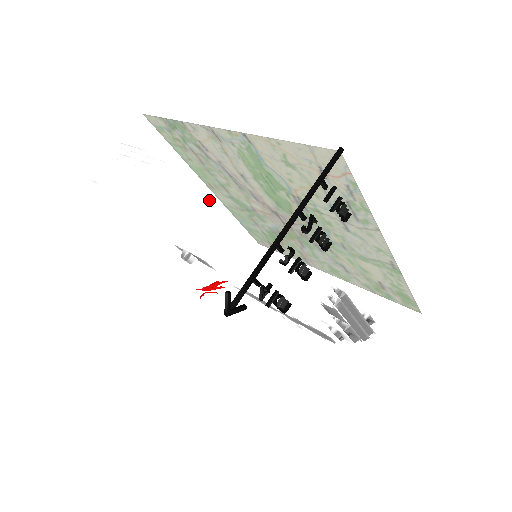
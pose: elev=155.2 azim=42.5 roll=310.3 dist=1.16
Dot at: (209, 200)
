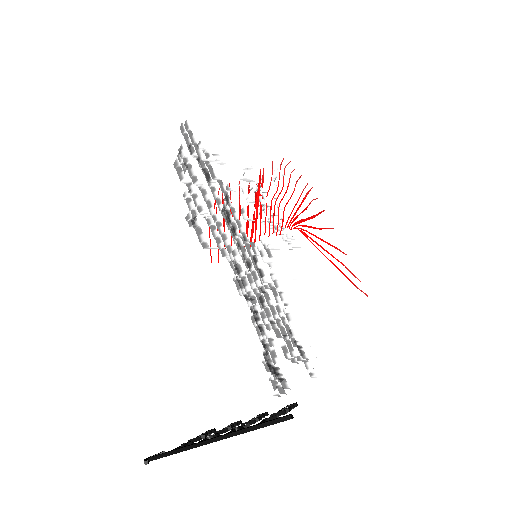
Dot at: occluded
